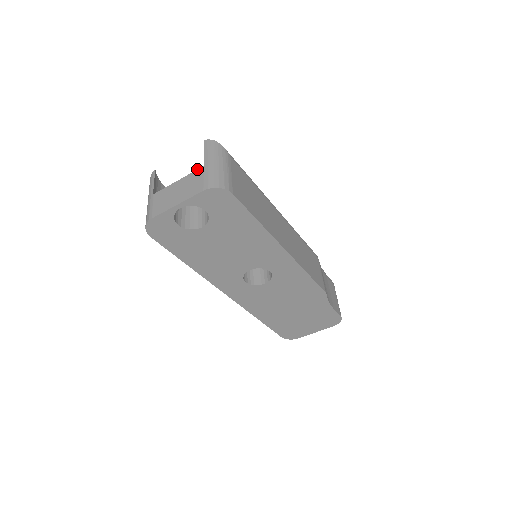
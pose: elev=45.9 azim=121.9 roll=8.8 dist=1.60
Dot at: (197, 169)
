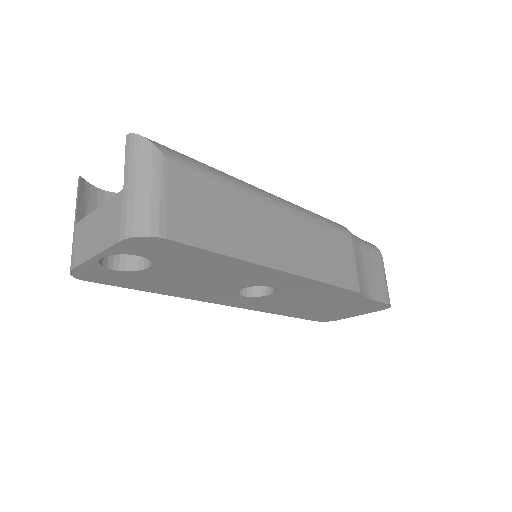
Dot at: occluded
